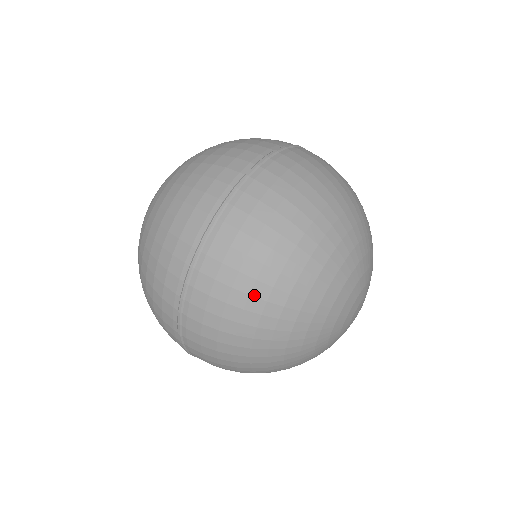
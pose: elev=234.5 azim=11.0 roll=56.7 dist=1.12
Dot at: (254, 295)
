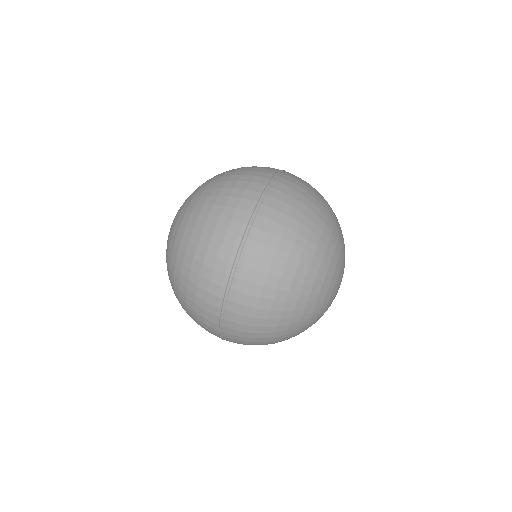
Dot at: (304, 224)
